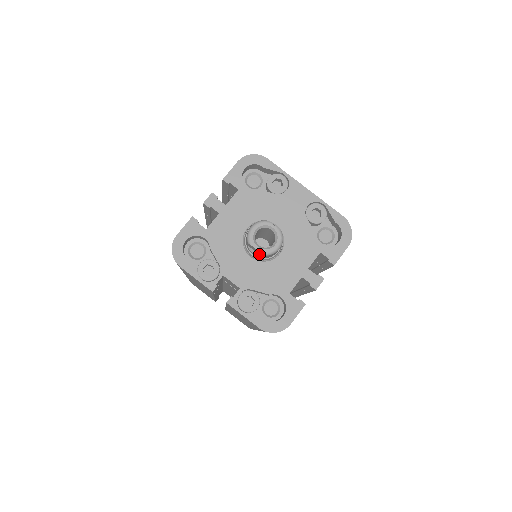
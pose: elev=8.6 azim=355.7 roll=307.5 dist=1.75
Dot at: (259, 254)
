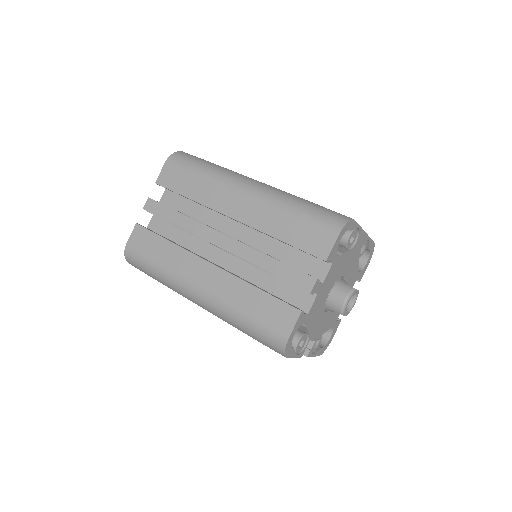
Dot at: occluded
